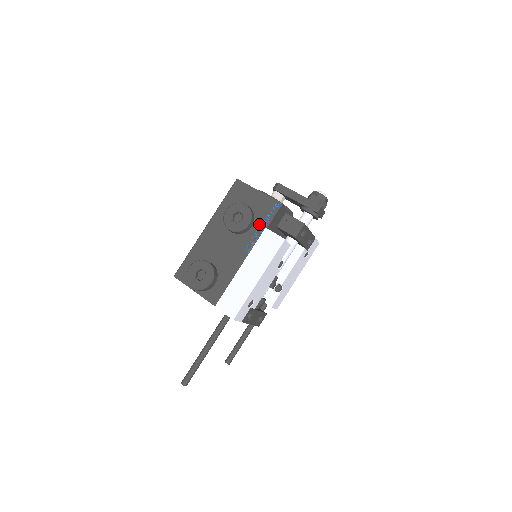
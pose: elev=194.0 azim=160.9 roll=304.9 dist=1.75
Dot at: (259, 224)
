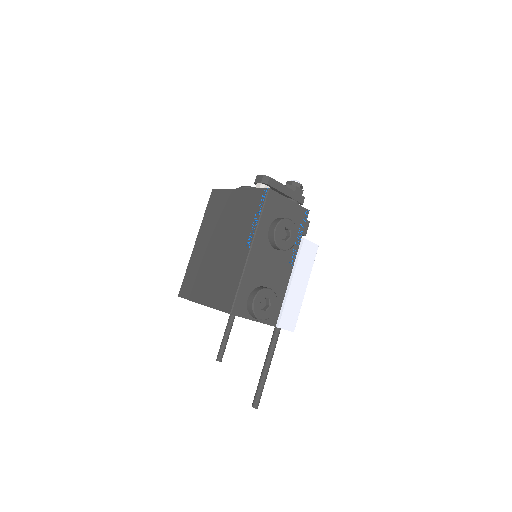
Dot at: occluded
